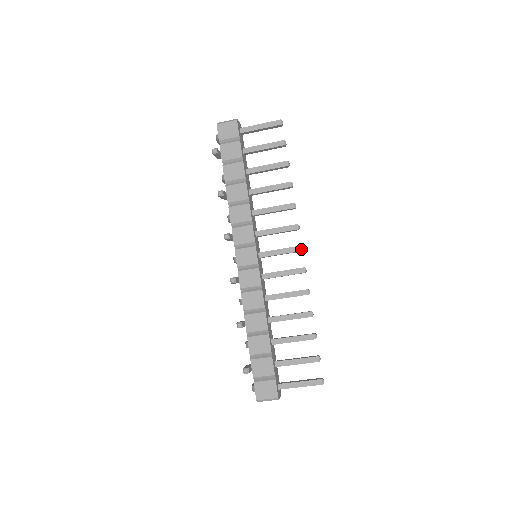
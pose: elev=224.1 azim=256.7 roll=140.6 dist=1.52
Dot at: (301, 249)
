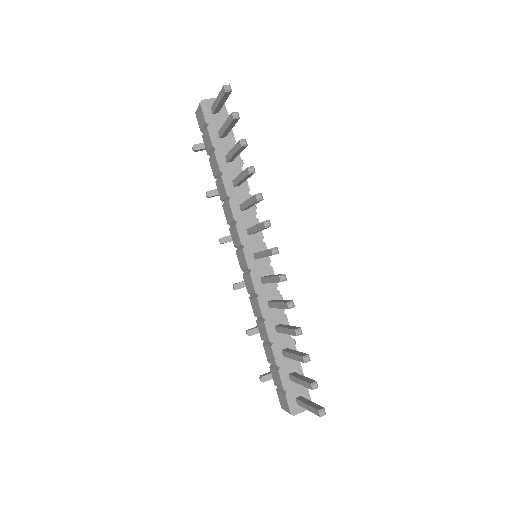
Dot at: (272, 253)
